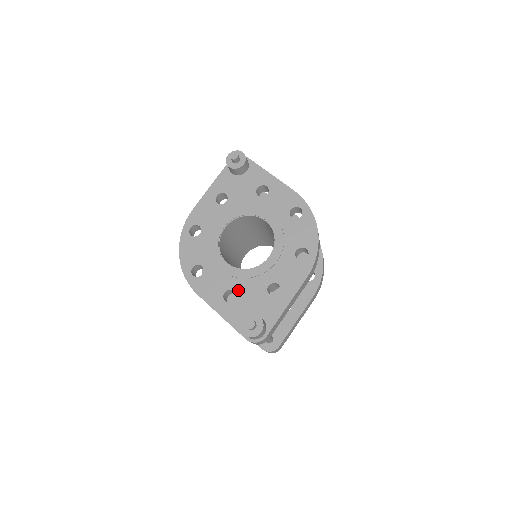
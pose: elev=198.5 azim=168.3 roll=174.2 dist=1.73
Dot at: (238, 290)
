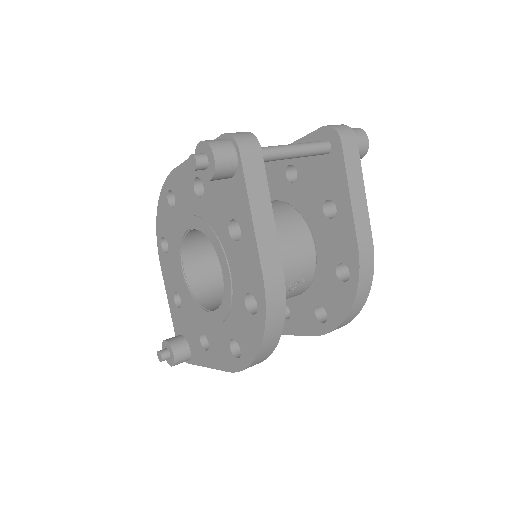
Dot at: (183, 304)
